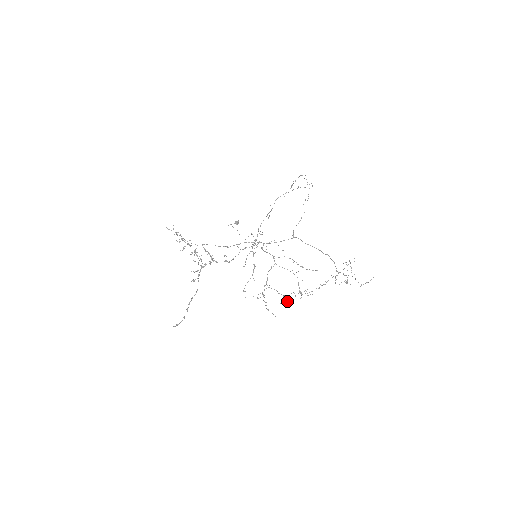
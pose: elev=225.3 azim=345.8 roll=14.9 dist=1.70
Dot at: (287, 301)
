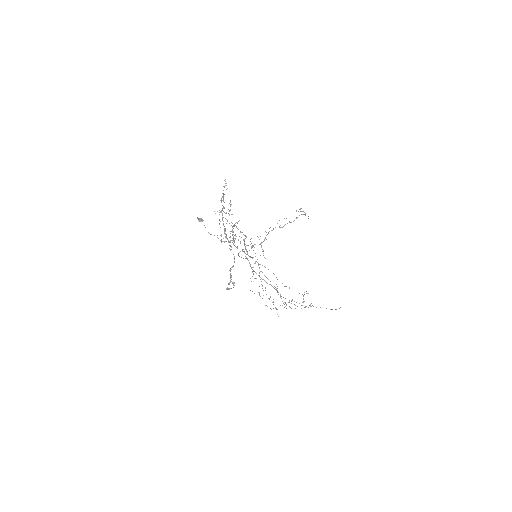
Dot at: (276, 308)
